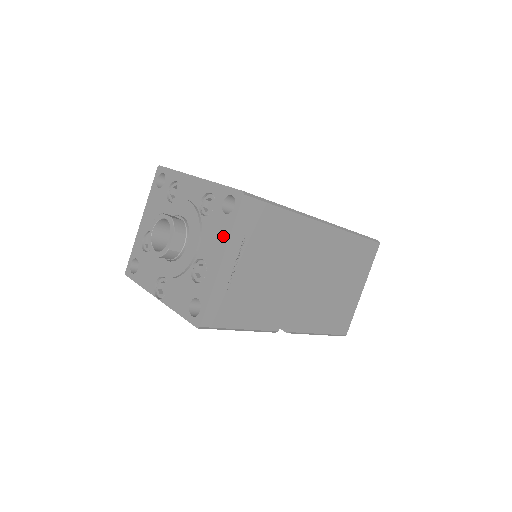
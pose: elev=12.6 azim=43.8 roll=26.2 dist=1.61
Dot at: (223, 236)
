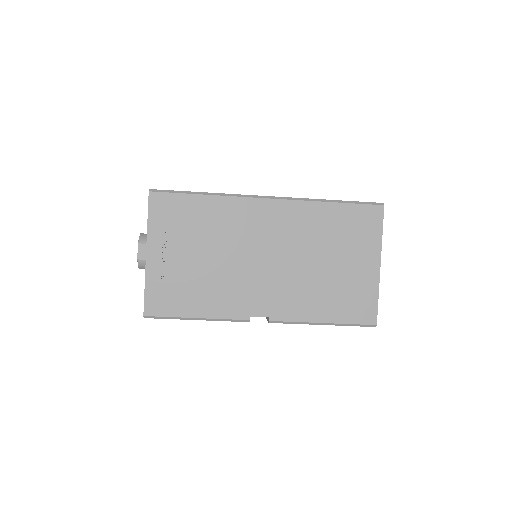
Dot at: occluded
